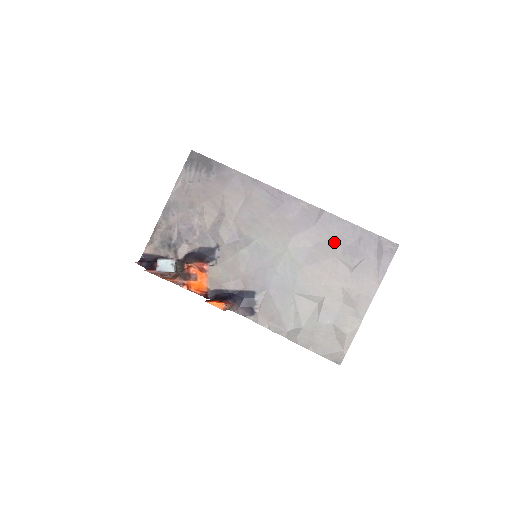
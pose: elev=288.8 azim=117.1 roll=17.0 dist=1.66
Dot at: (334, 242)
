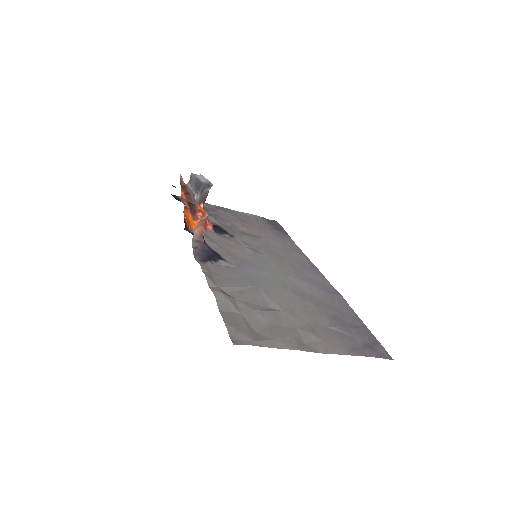
Dot at: (331, 308)
